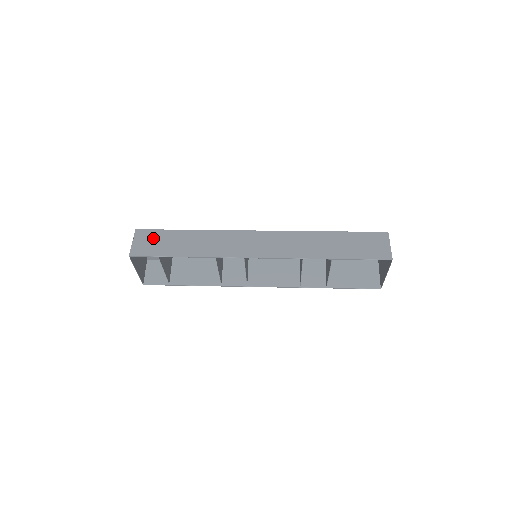
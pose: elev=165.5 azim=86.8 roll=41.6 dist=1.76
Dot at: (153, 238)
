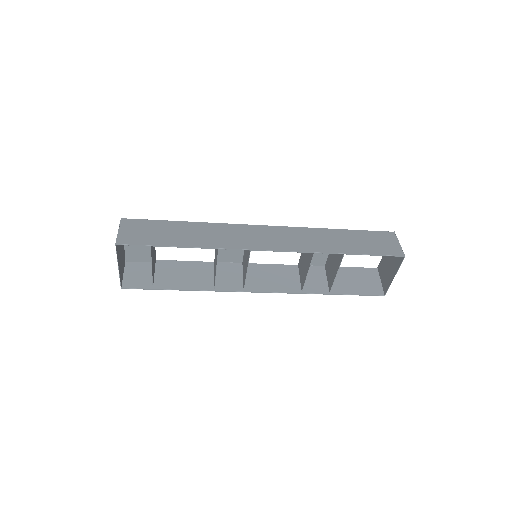
Dot at: (143, 227)
